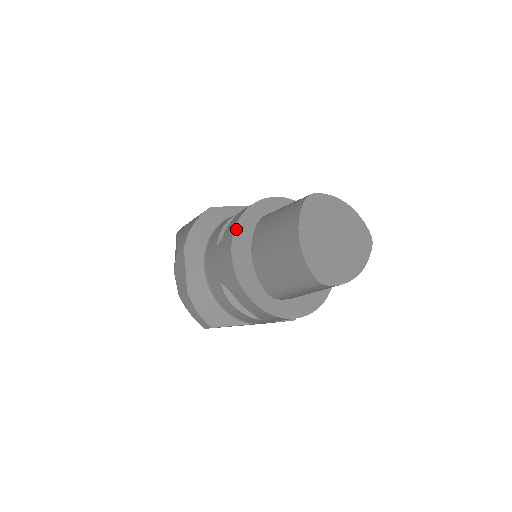
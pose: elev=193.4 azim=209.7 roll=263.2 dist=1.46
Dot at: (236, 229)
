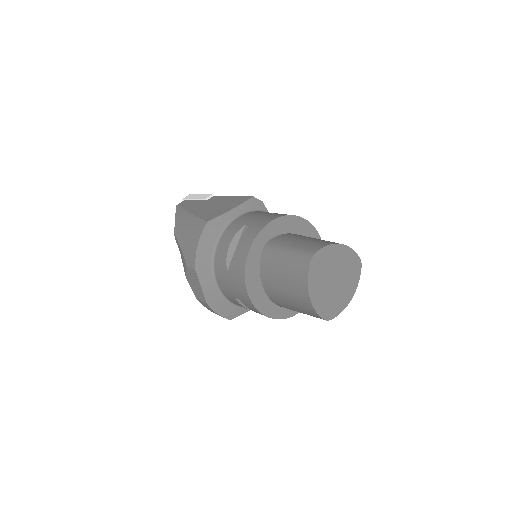
Dot at: (246, 268)
